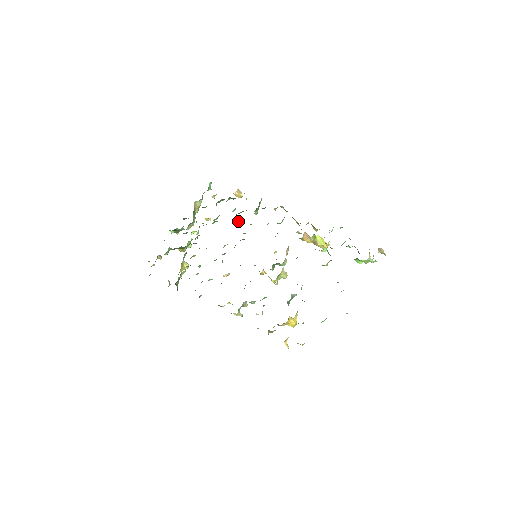
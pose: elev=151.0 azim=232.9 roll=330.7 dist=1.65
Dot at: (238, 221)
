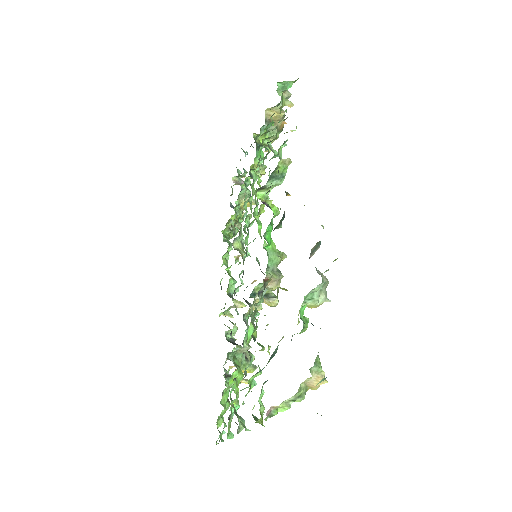
Dot at: occluded
